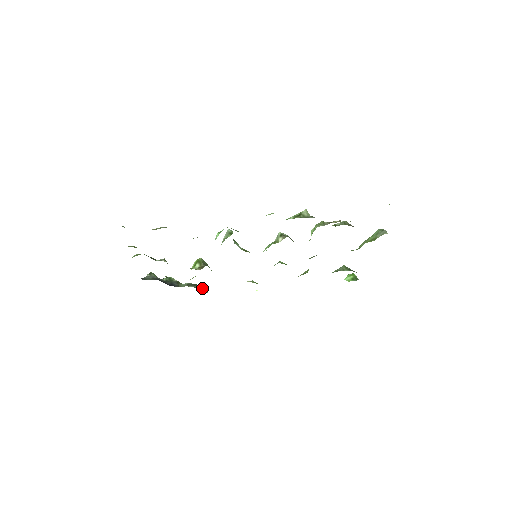
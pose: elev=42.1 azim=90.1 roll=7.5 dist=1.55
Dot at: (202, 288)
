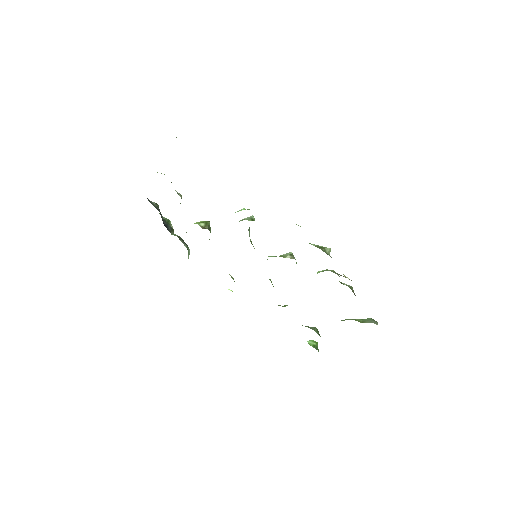
Dot at: (188, 249)
